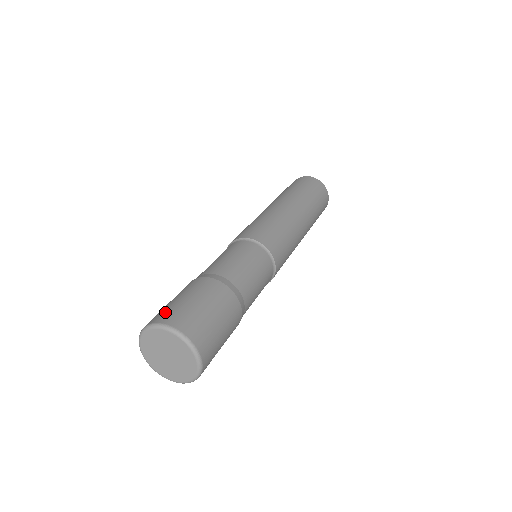
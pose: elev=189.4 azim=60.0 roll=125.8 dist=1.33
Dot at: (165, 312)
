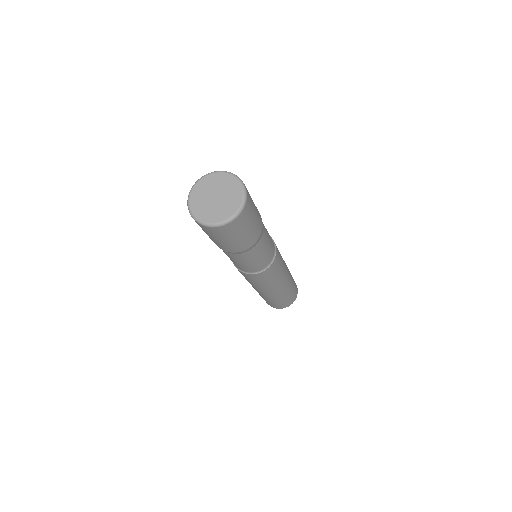
Dot at: occluded
